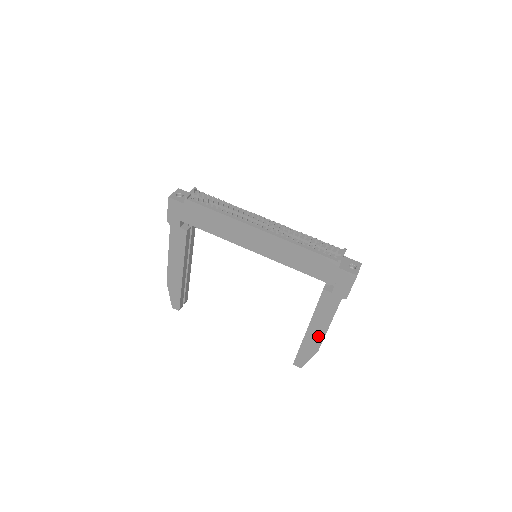
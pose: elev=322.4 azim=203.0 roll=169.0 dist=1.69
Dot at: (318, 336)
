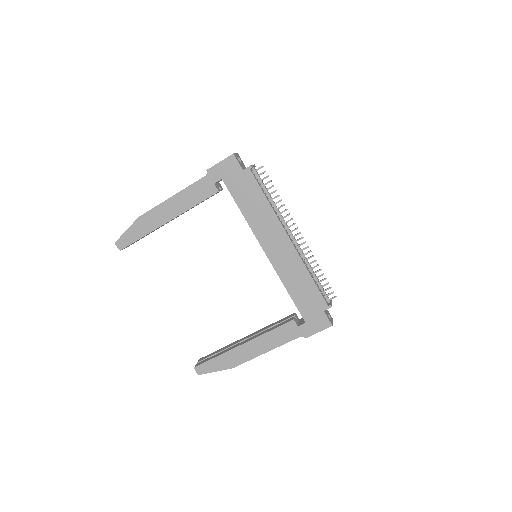
Dot at: (247, 355)
